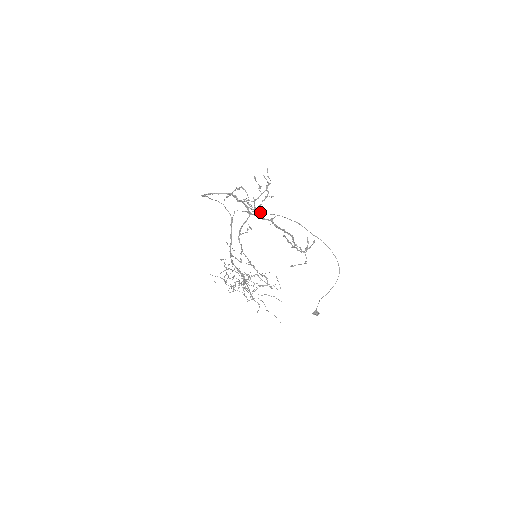
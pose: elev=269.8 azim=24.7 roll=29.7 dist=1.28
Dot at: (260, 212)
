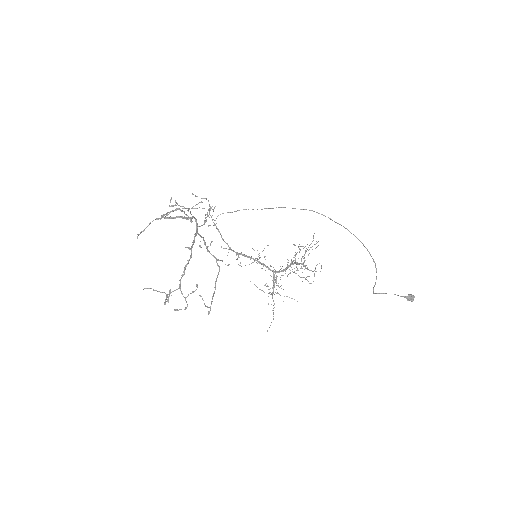
Dot at: (214, 225)
